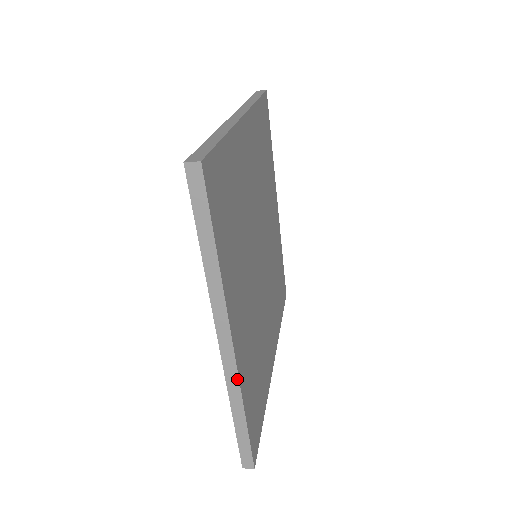
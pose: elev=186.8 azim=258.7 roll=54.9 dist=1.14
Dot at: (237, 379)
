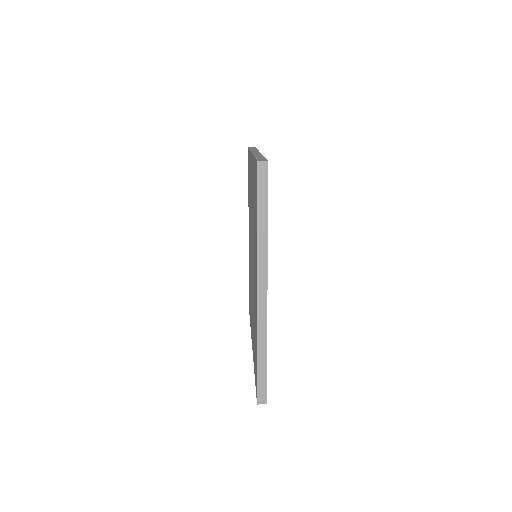
Dot at: occluded
